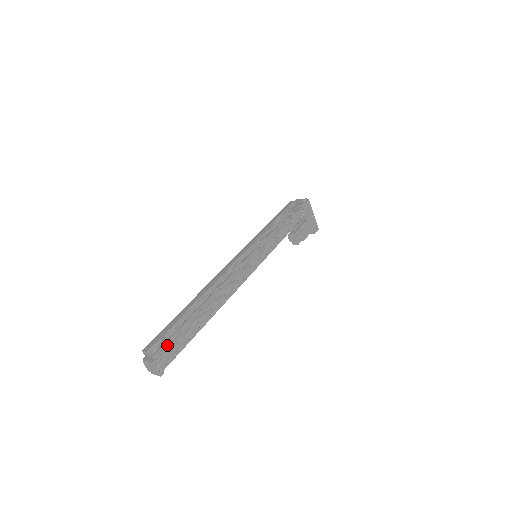
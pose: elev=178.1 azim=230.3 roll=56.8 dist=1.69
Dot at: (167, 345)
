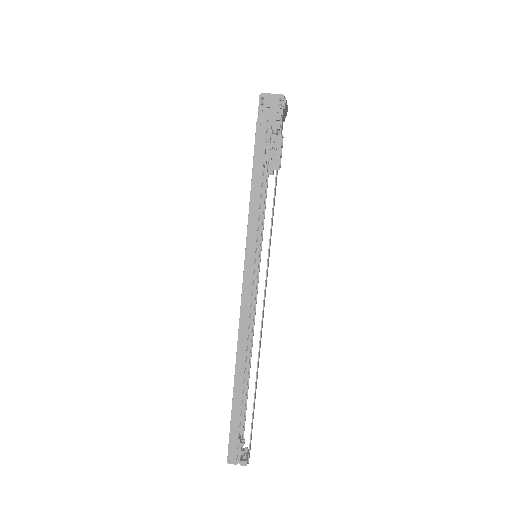
Dot at: occluded
